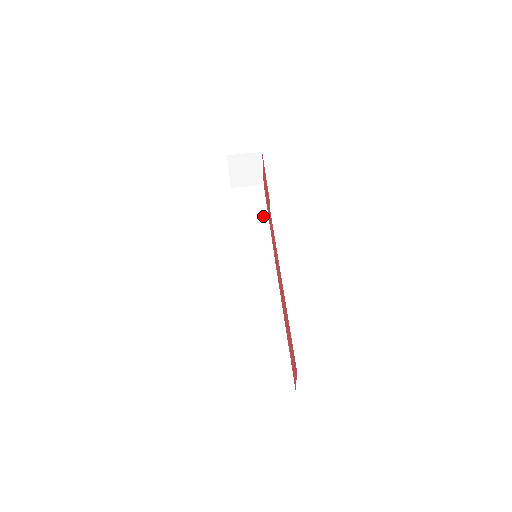
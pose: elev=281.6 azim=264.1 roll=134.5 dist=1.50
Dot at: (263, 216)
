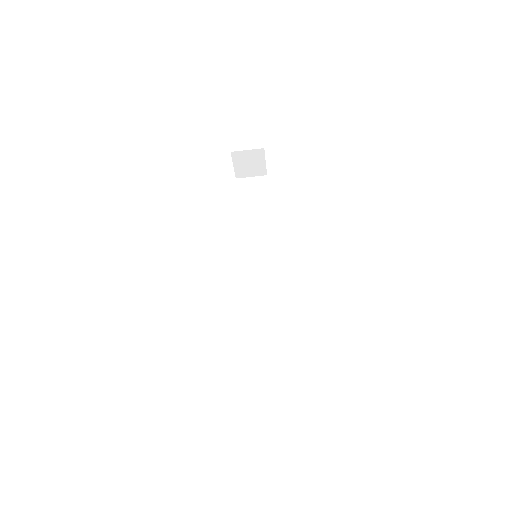
Dot at: (265, 209)
